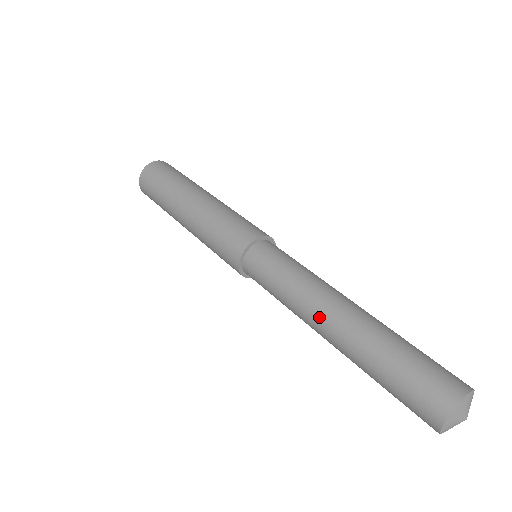
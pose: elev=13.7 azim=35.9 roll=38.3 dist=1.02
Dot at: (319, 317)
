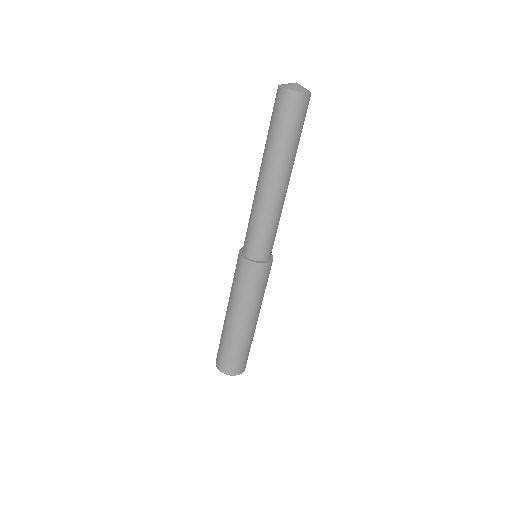
Dot at: (257, 184)
